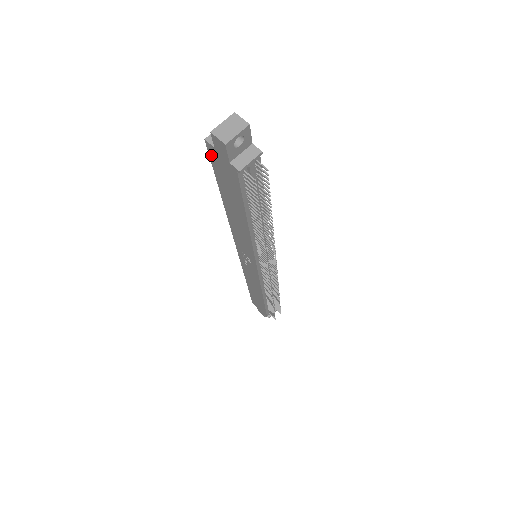
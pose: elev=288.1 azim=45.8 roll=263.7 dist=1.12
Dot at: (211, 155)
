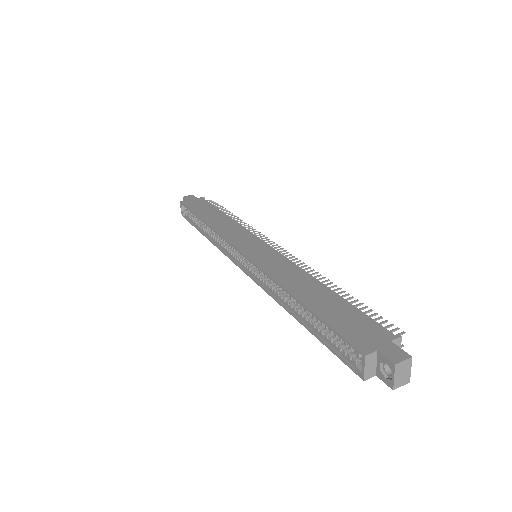
Dot at: (353, 367)
